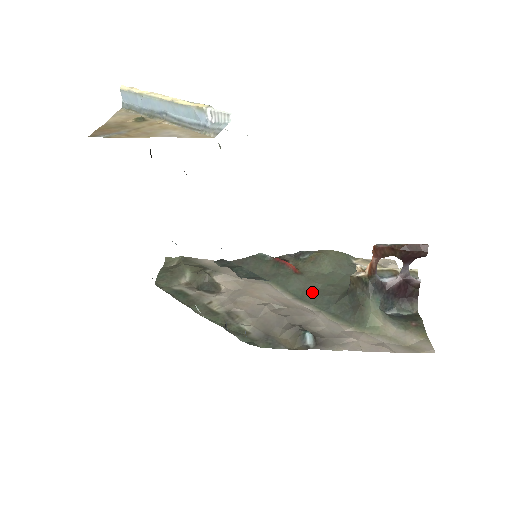
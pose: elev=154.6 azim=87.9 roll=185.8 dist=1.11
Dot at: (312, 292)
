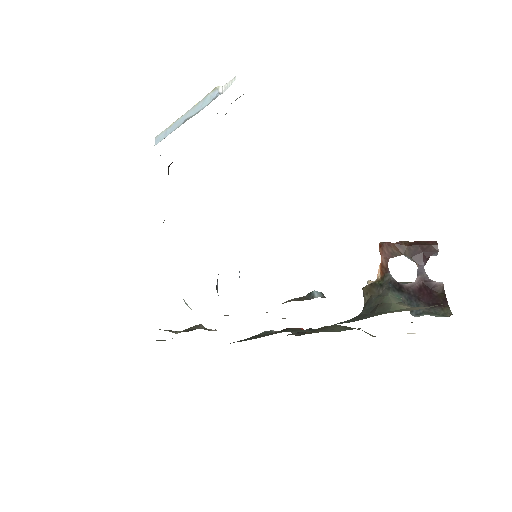
Dot at: occluded
